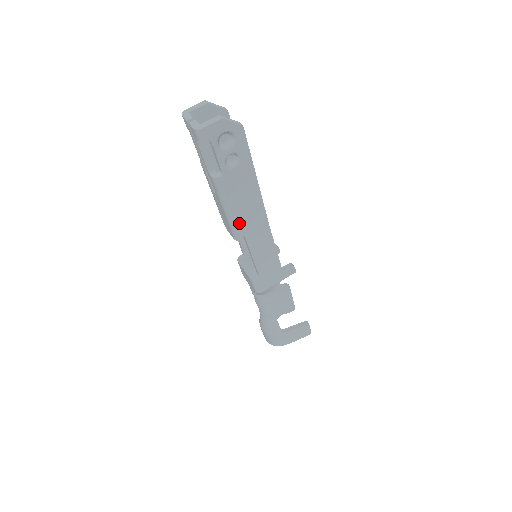
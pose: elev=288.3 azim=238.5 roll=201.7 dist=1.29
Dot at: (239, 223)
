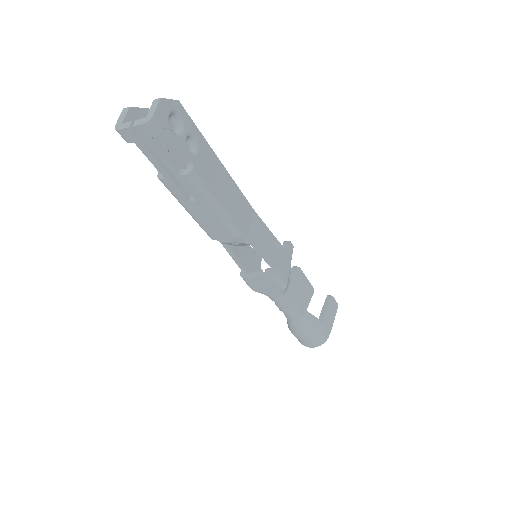
Dot at: (232, 216)
